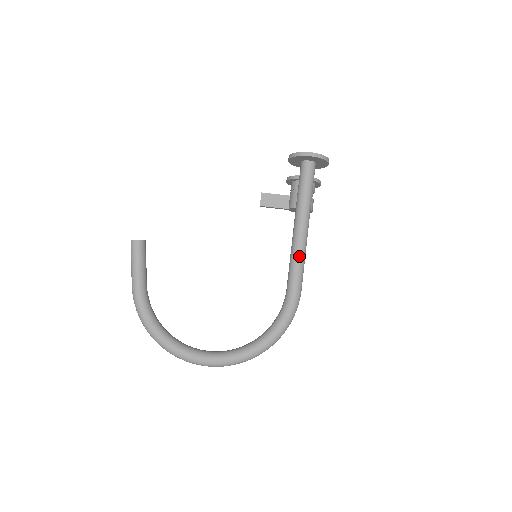
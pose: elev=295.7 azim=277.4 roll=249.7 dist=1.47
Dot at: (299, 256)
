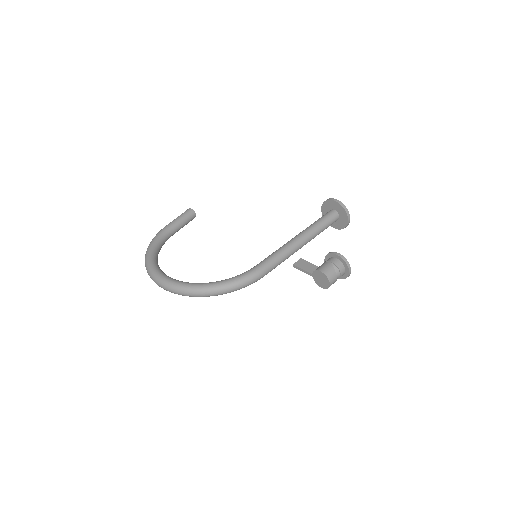
Dot at: (281, 250)
